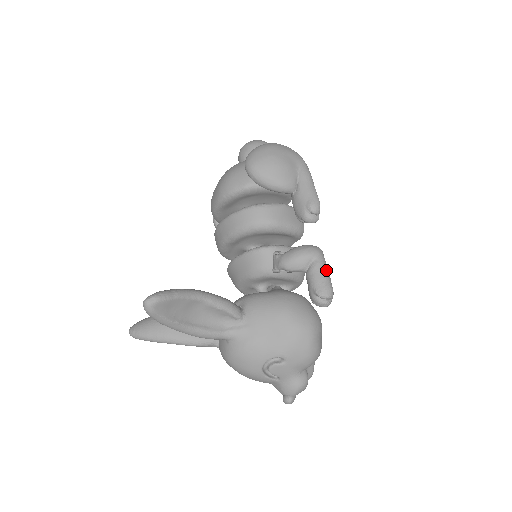
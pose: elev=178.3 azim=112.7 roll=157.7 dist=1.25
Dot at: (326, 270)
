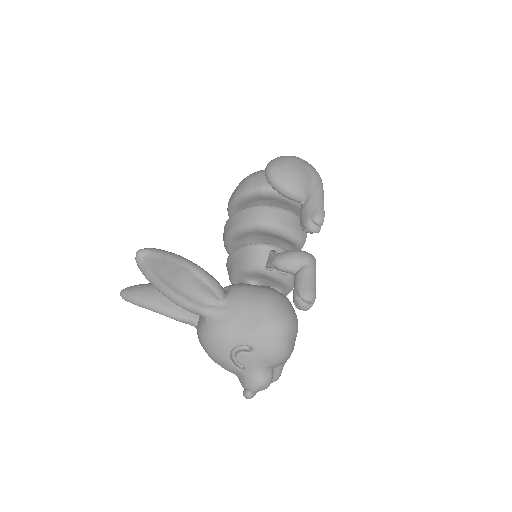
Dot at: (314, 276)
